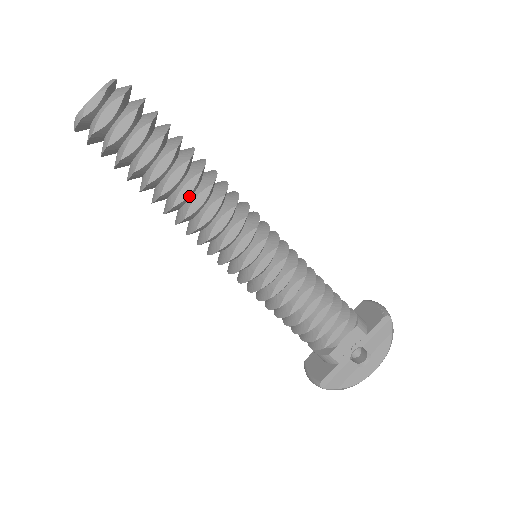
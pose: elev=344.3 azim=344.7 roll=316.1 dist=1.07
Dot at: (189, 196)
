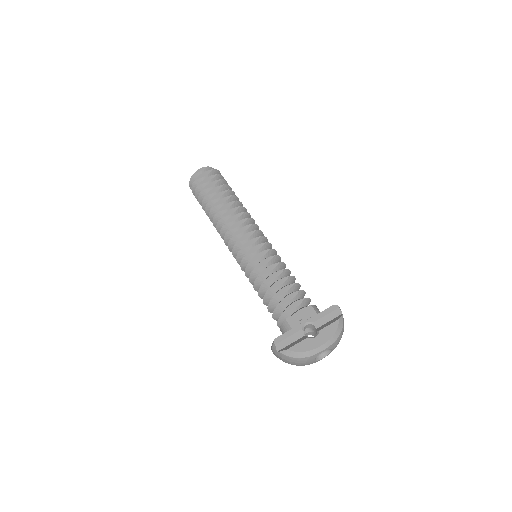
Dot at: (226, 210)
